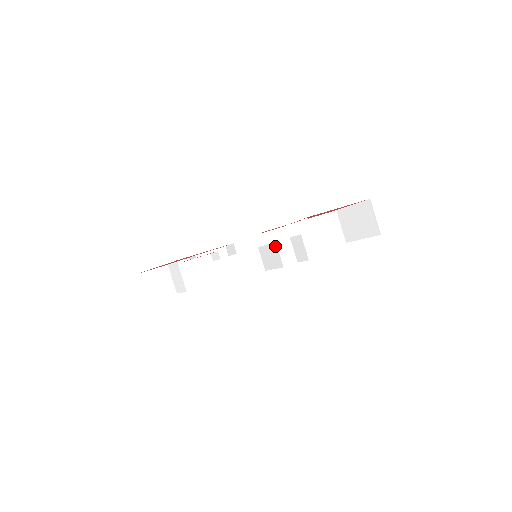
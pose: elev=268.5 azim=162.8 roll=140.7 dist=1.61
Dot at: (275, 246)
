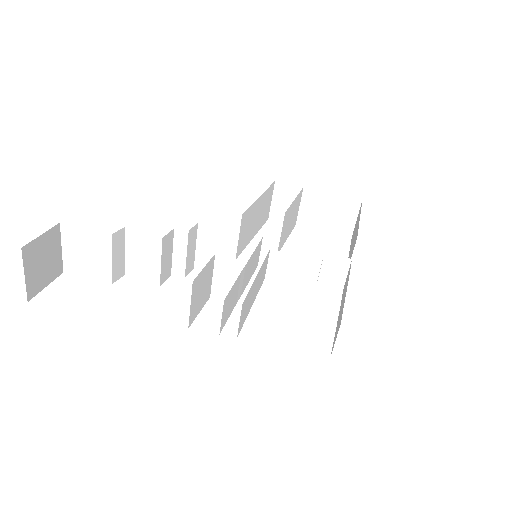
Dot at: (316, 266)
